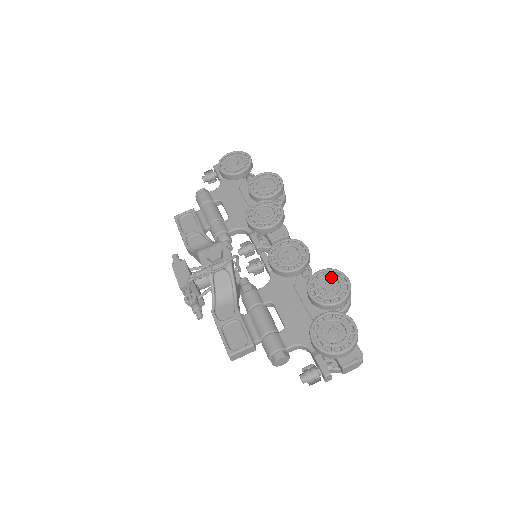
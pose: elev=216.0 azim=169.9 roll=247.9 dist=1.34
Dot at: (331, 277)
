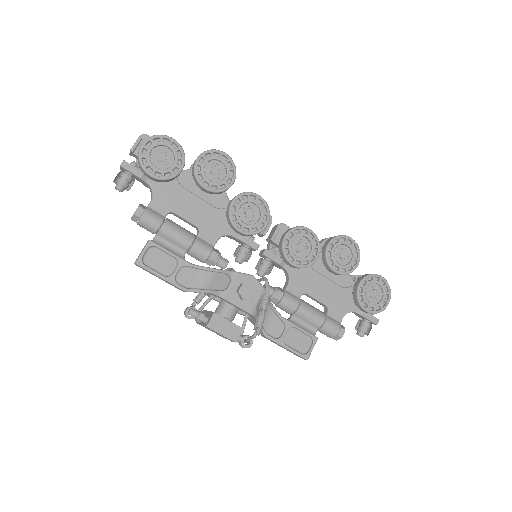
Dot at: (340, 245)
